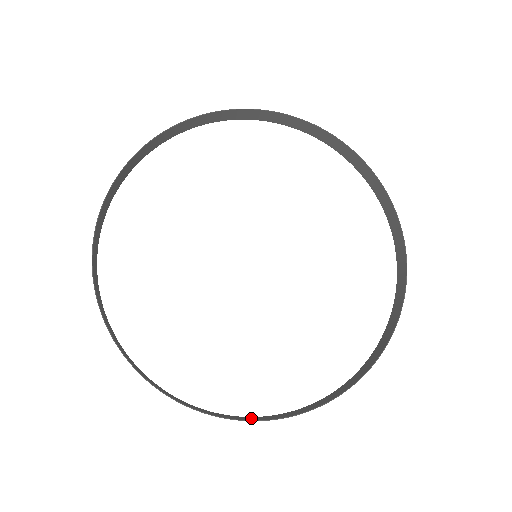
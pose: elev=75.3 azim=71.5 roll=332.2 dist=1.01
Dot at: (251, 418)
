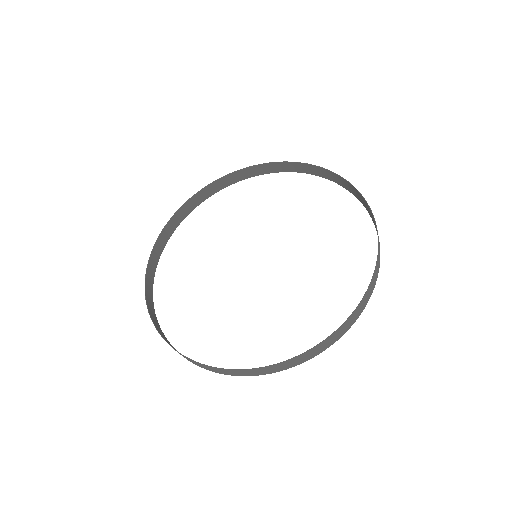
Dot at: occluded
